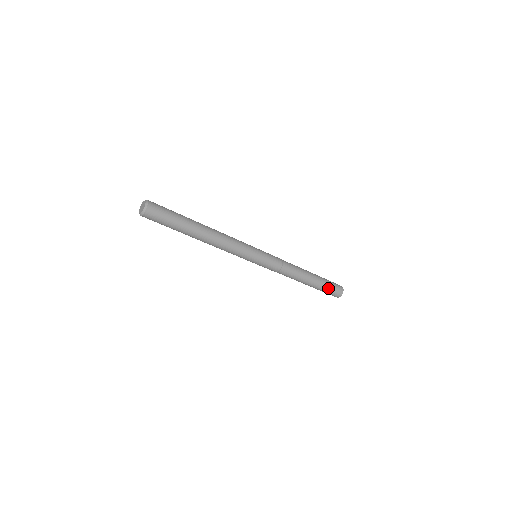
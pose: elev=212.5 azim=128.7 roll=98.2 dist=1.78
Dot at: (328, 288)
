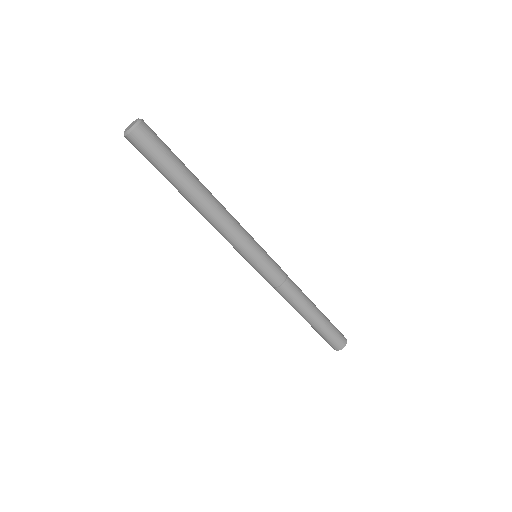
Dot at: (332, 330)
